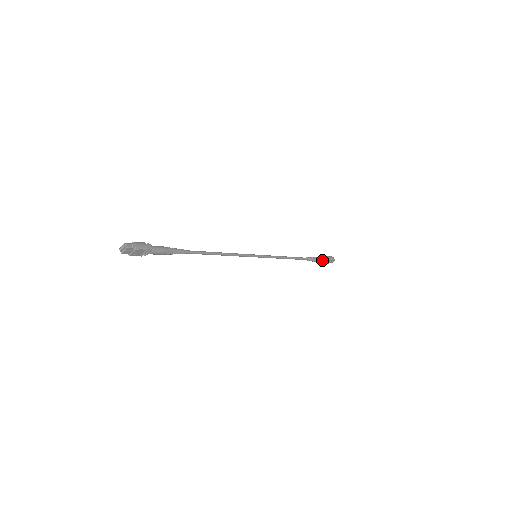
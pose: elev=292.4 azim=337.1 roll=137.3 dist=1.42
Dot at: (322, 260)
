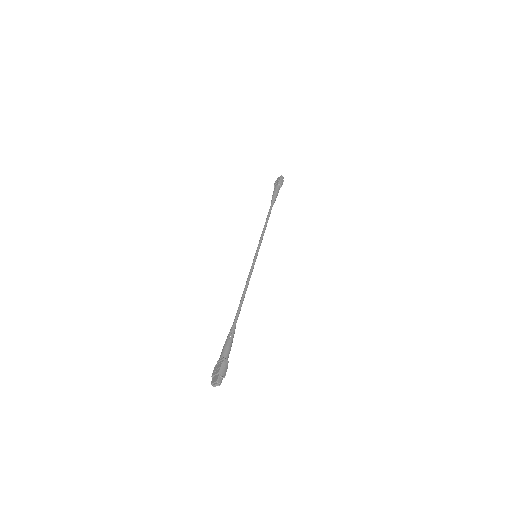
Dot at: occluded
